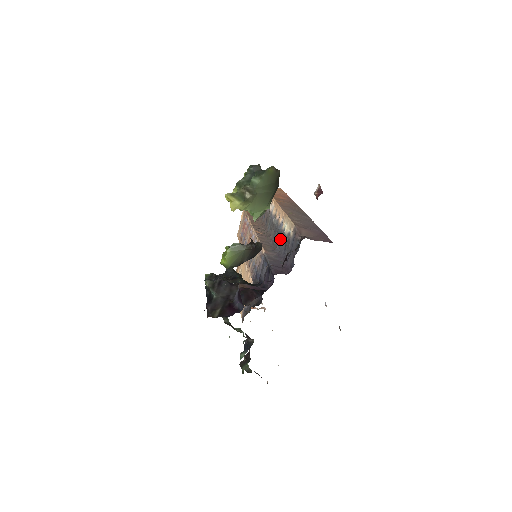
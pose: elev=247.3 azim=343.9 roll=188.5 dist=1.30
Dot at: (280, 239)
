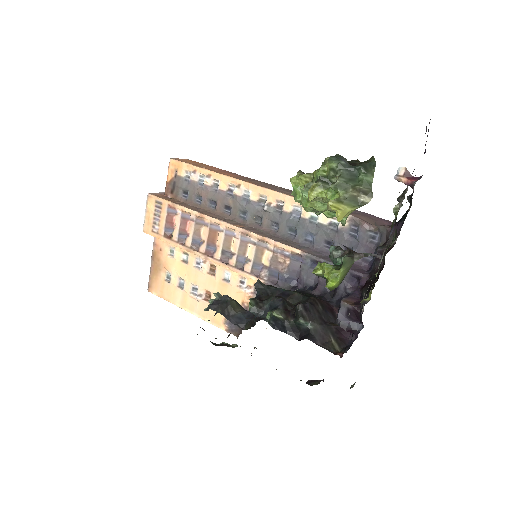
Dot at: (304, 230)
